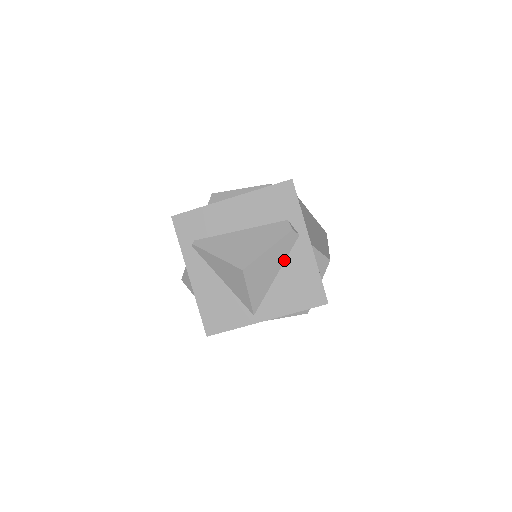
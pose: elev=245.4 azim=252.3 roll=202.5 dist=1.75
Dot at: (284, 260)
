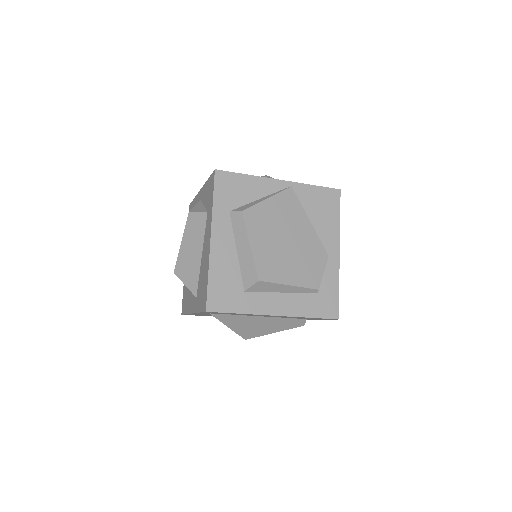
Dot at: occluded
